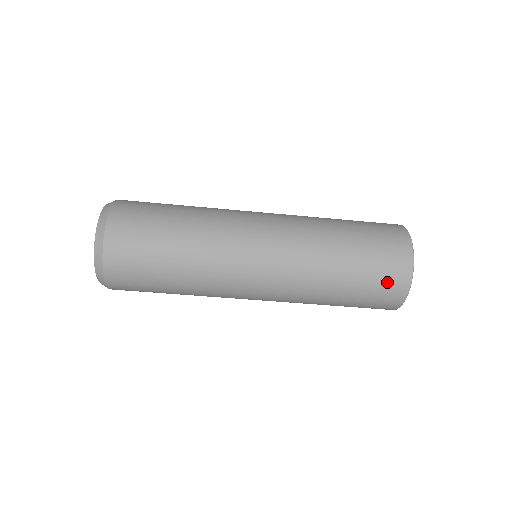
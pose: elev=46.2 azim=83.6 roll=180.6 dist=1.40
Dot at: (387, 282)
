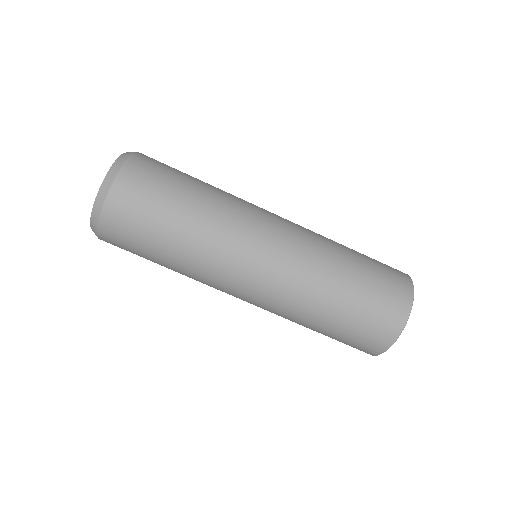
Dot at: (370, 336)
